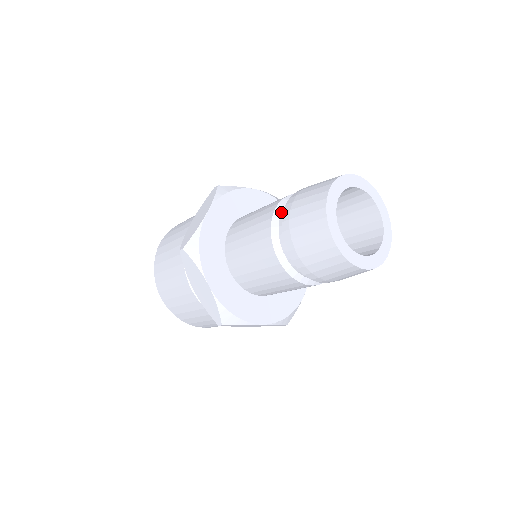
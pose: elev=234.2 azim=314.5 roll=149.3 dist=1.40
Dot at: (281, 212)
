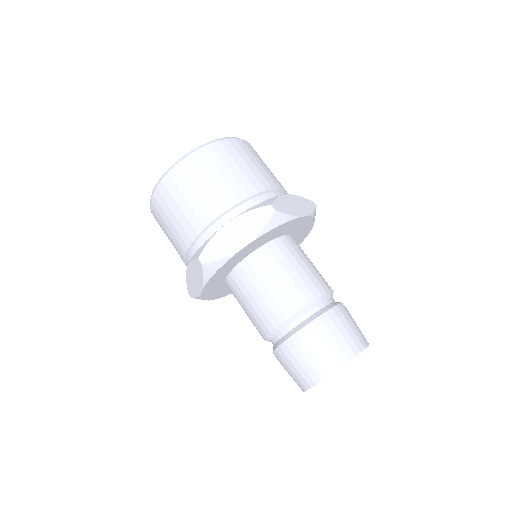
Dot at: (298, 318)
